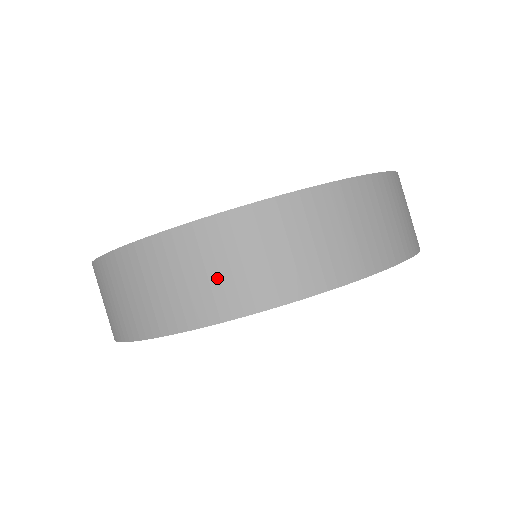
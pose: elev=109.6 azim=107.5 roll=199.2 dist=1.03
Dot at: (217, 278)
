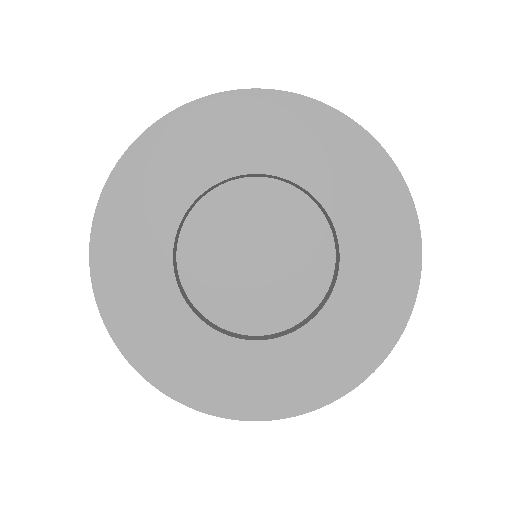
Dot at: occluded
